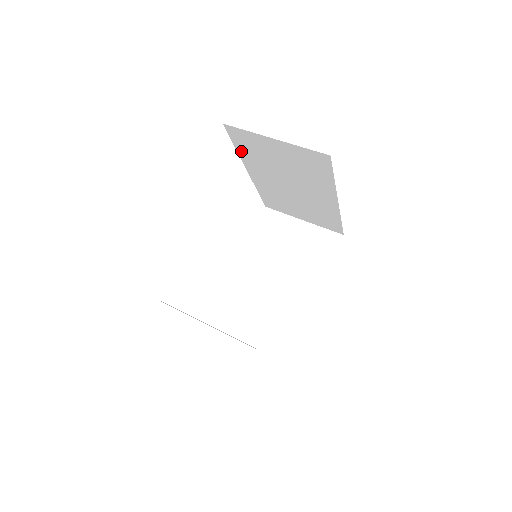
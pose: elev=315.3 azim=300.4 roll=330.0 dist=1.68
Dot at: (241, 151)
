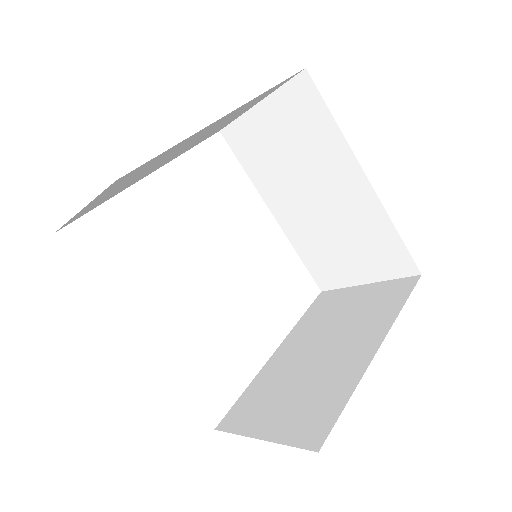
Dot at: (251, 172)
